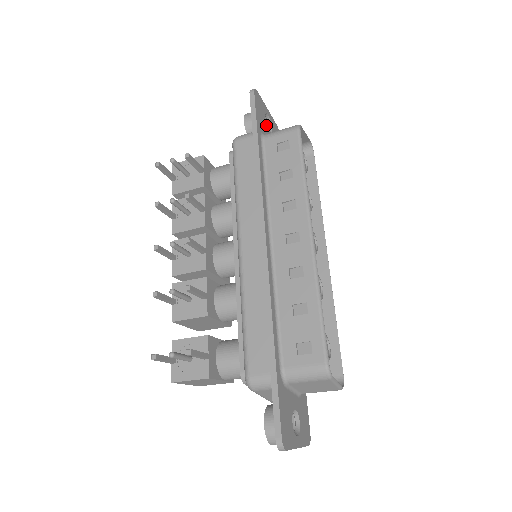
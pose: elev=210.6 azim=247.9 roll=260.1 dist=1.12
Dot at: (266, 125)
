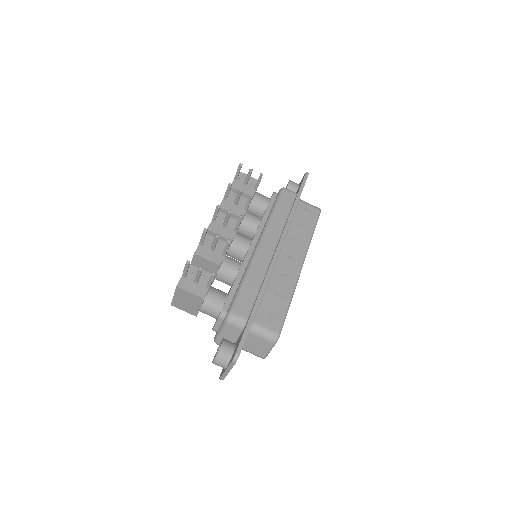
Dot at: occluded
